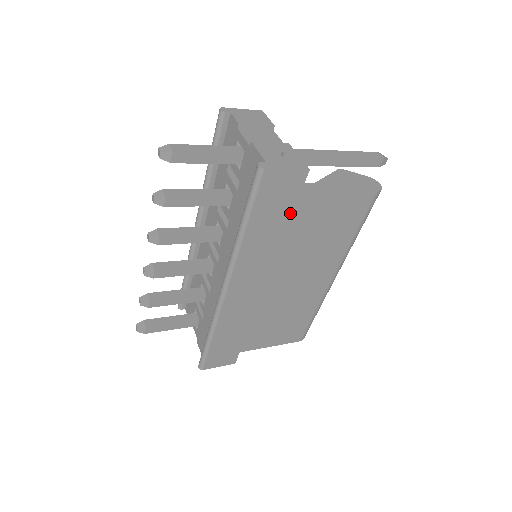
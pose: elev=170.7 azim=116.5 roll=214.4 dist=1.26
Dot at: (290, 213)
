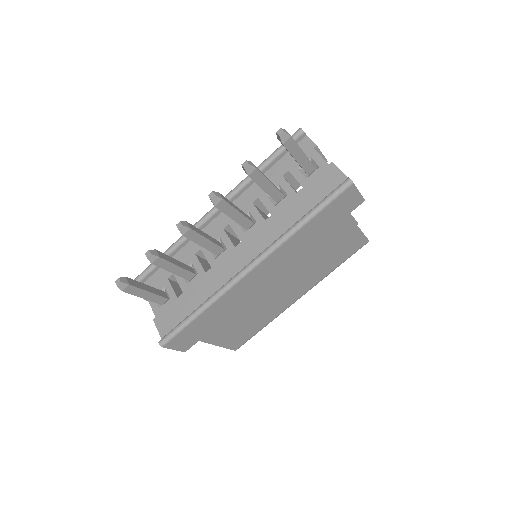
Dot at: (332, 226)
